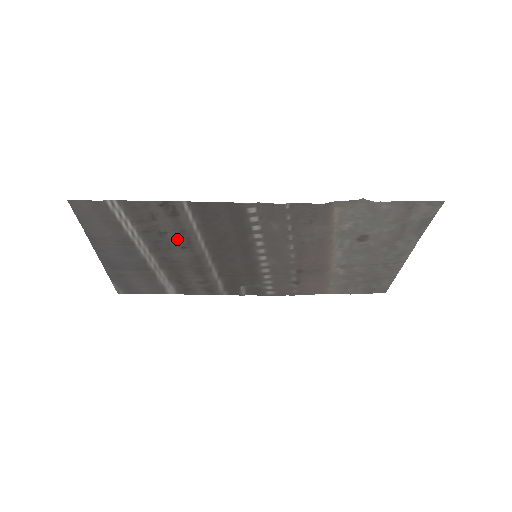
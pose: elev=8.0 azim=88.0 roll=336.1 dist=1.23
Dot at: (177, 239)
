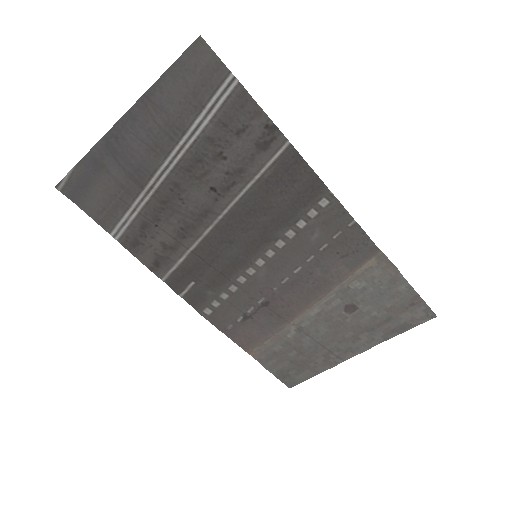
Dot at: (222, 175)
